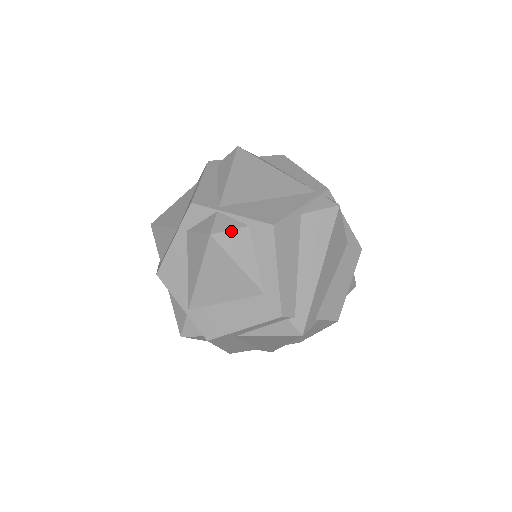
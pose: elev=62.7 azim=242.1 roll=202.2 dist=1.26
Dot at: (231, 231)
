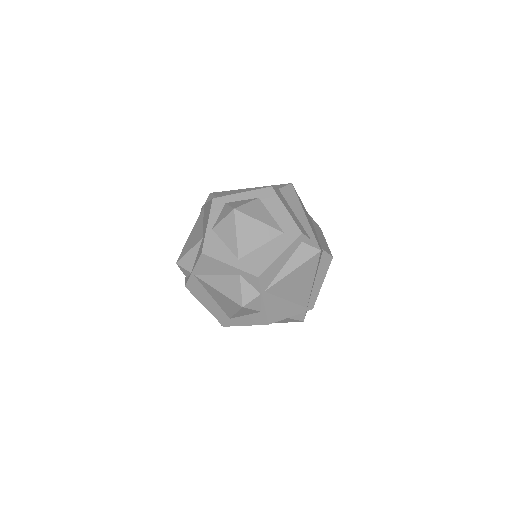
Dot at: (252, 310)
